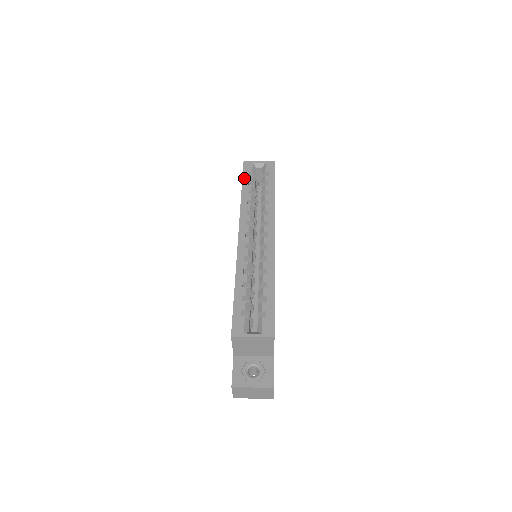
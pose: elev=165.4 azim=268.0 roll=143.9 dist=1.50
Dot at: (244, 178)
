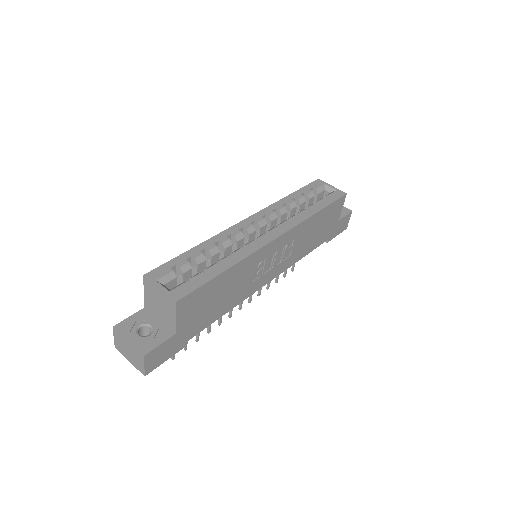
Dot at: (303, 188)
